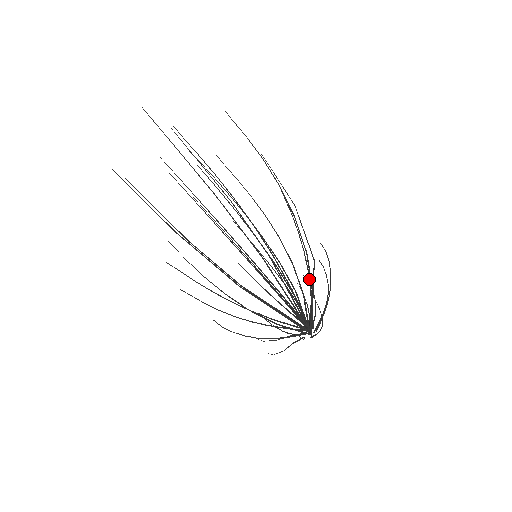
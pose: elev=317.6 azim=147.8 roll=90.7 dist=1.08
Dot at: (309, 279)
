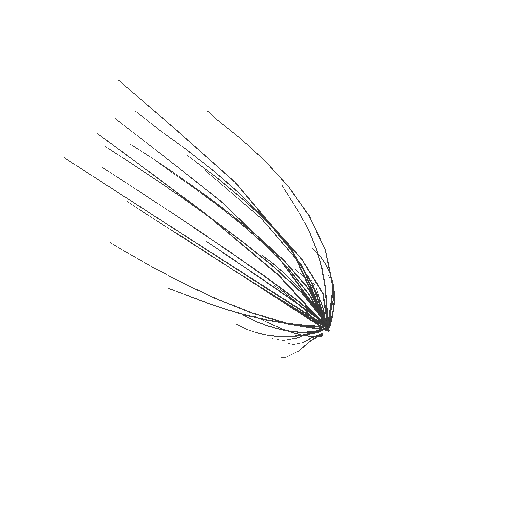
Dot at: (323, 276)
